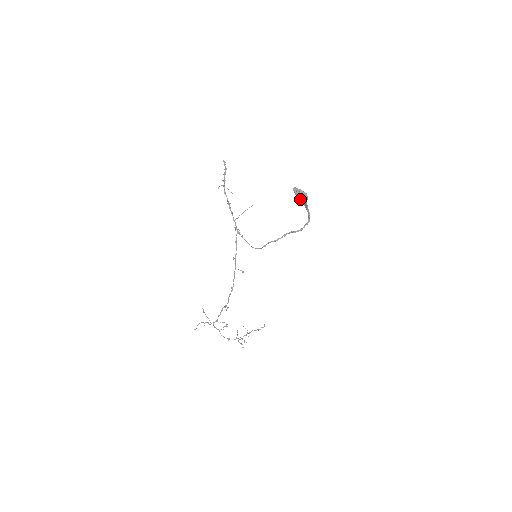
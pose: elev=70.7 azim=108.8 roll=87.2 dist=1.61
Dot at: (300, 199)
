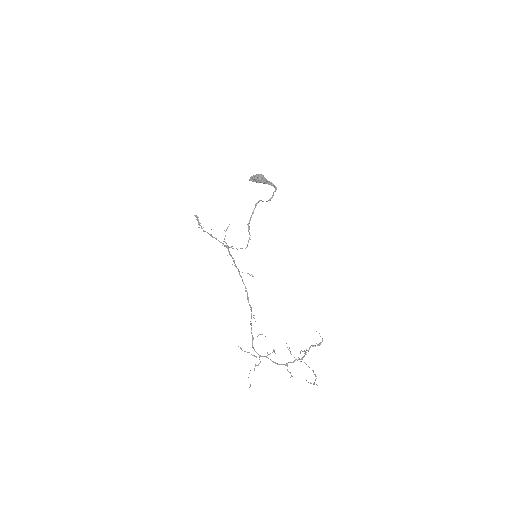
Dot at: (259, 181)
